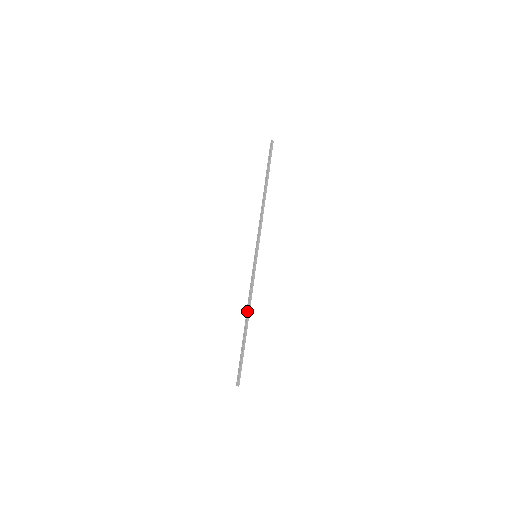
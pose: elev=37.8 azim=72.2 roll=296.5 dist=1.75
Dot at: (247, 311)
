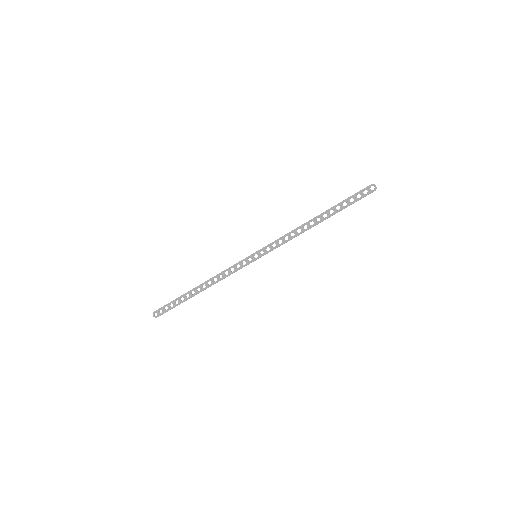
Dot at: occluded
